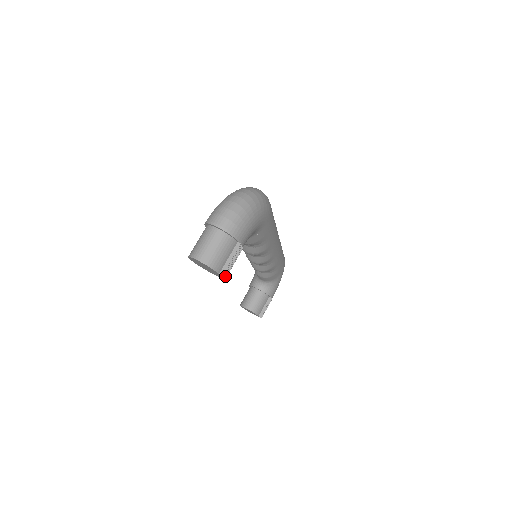
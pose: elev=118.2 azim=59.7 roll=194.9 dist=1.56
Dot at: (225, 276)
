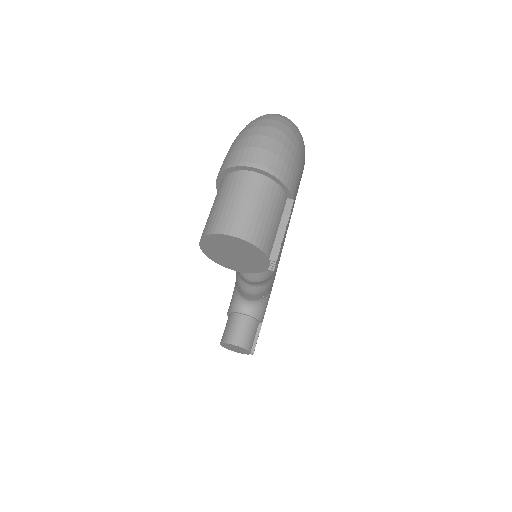
Dot at: (274, 265)
